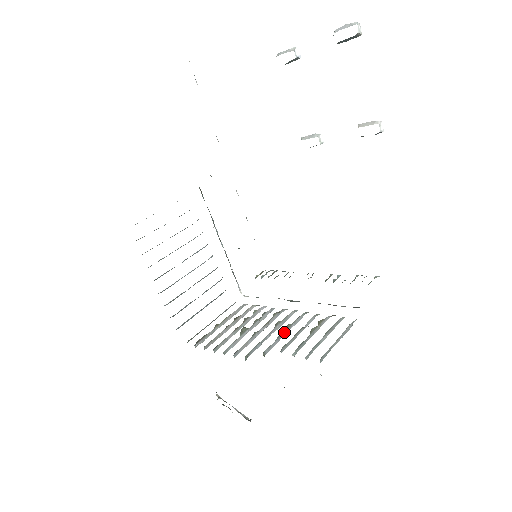
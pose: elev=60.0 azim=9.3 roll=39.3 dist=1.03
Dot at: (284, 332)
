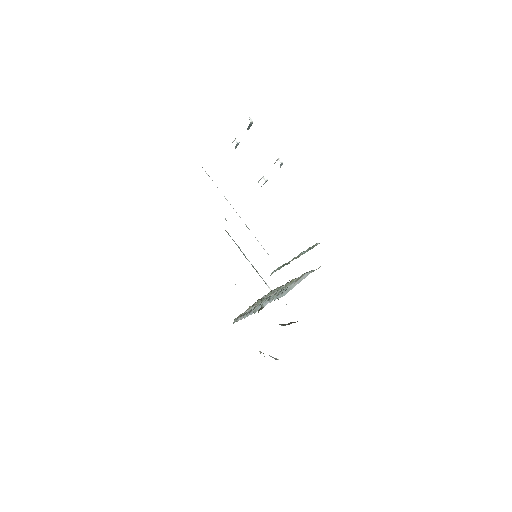
Dot at: occluded
